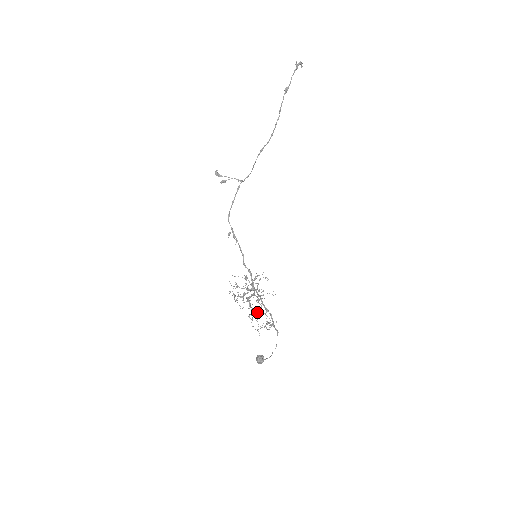
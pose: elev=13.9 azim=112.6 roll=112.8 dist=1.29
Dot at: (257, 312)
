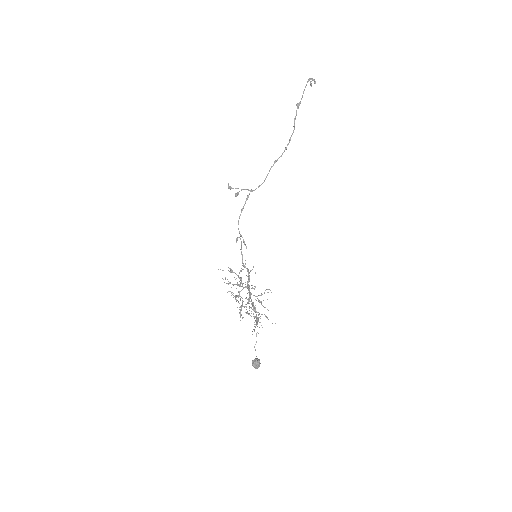
Dot at: (241, 305)
